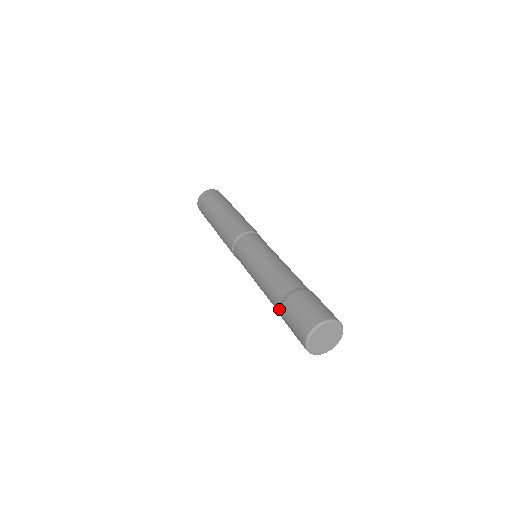
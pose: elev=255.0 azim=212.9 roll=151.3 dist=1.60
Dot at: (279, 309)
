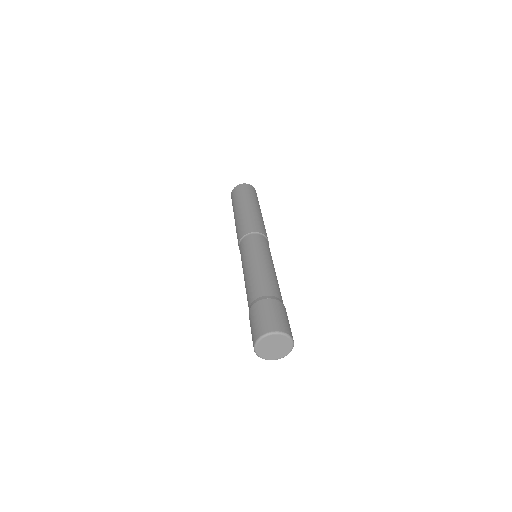
Dot at: occluded
